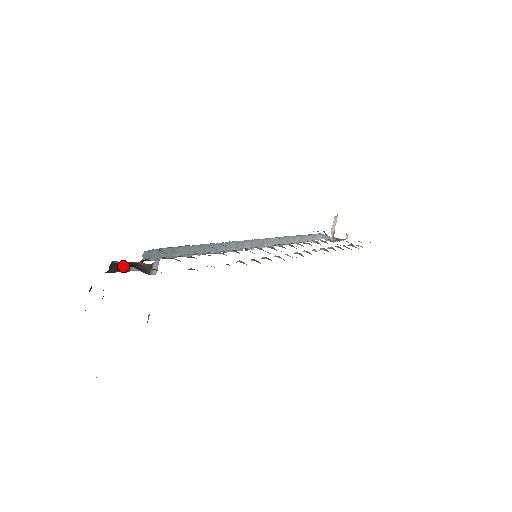
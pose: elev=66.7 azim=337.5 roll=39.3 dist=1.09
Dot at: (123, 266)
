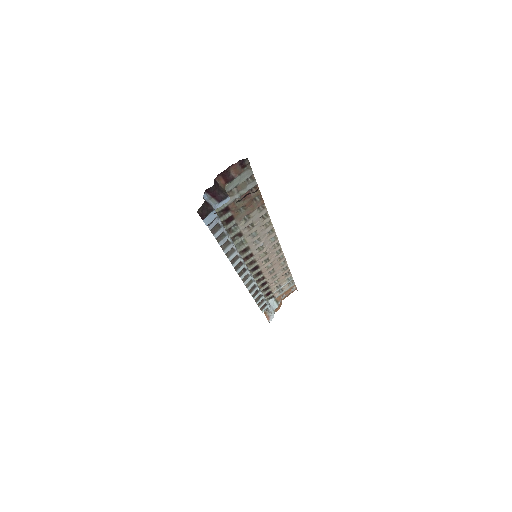
Dot at: (214, 181)
